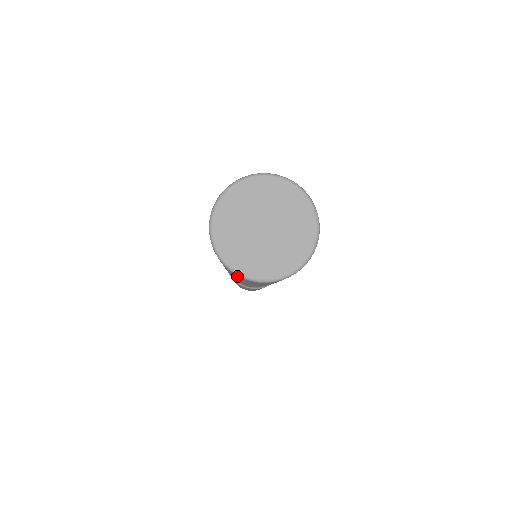
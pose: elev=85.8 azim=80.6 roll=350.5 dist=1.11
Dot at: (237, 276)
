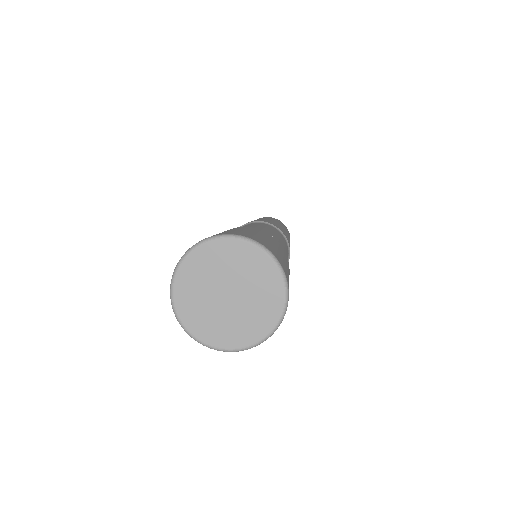
Dot at: occluded
